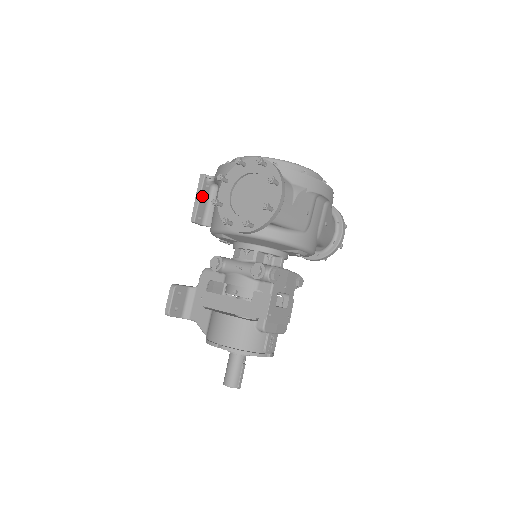
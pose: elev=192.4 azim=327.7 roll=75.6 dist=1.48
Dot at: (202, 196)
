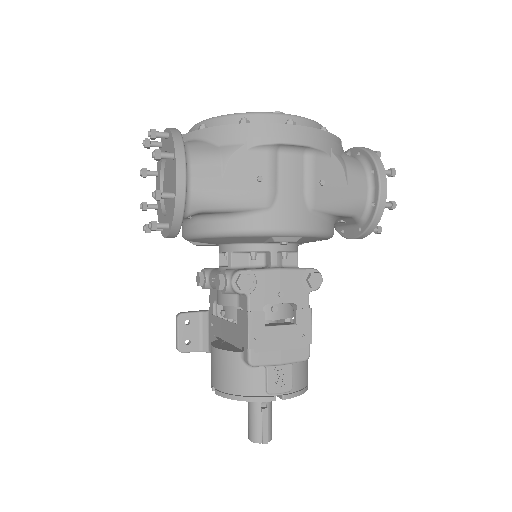
Dot at: occluded
